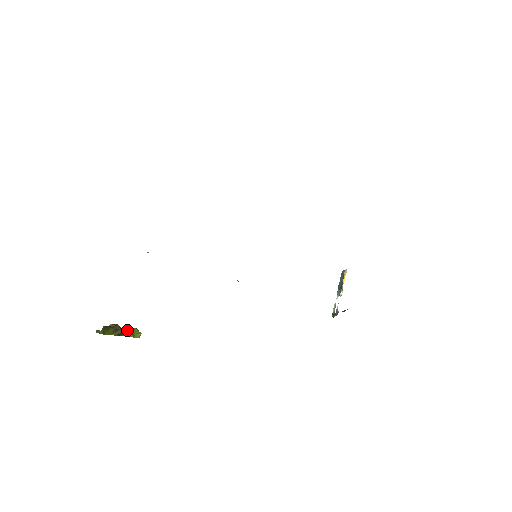
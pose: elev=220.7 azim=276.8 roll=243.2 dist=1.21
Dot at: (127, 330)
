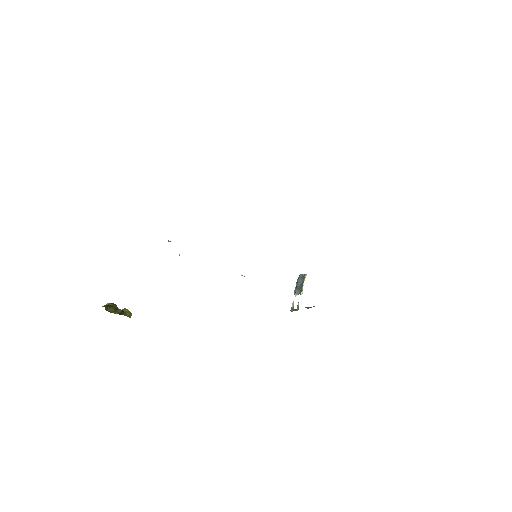
Dot at: occluded
